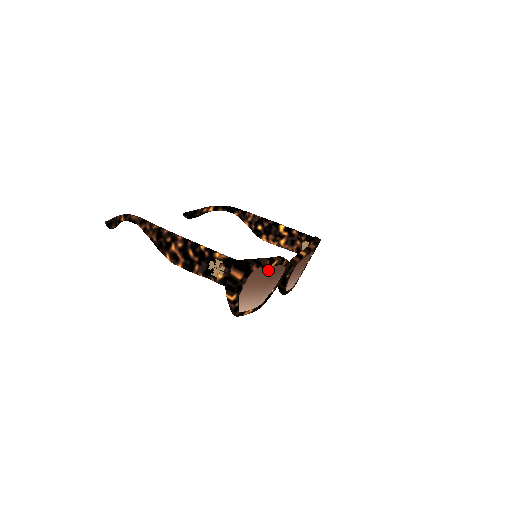
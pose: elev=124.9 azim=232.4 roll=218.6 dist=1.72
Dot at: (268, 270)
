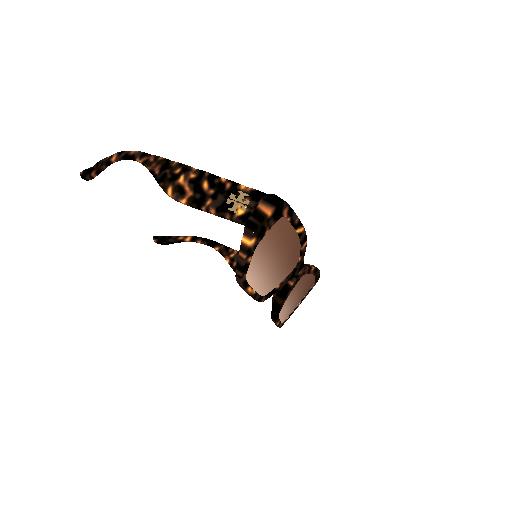
Dot at: (291, 236)
